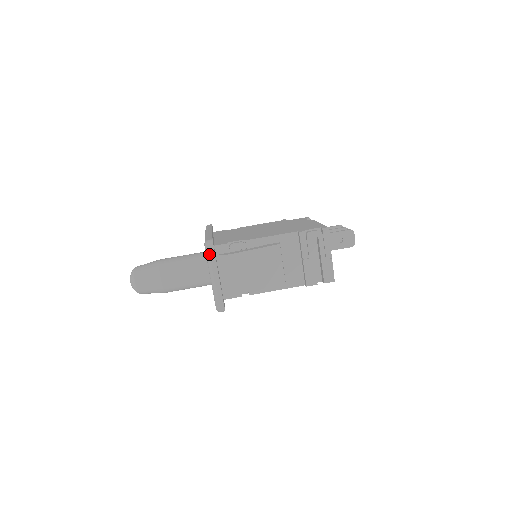
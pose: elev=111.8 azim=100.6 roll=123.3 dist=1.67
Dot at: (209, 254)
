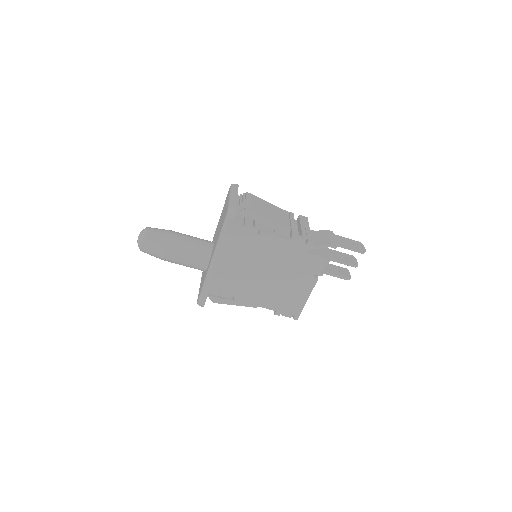
Dot at: occluded
